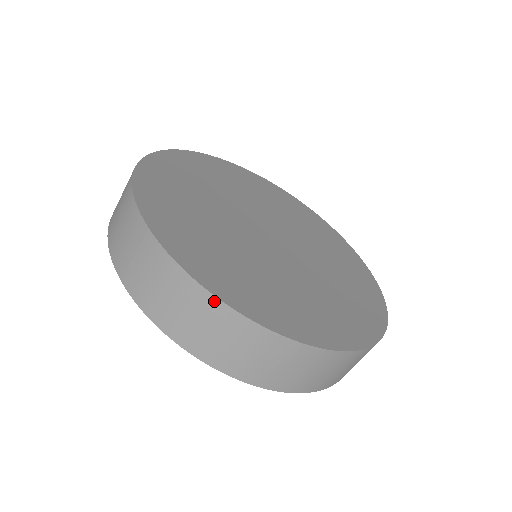
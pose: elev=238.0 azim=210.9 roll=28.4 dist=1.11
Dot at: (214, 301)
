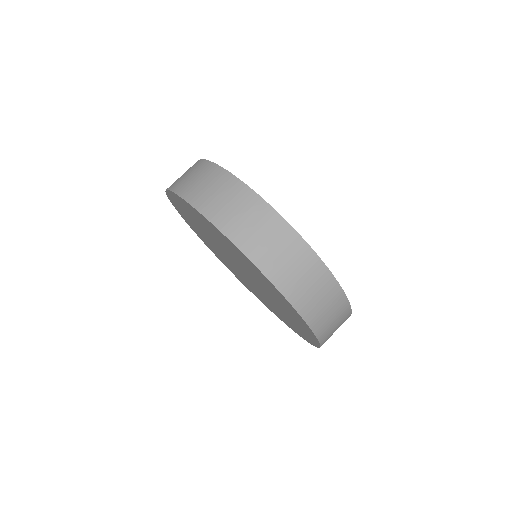
Dot at: (224, 172)
